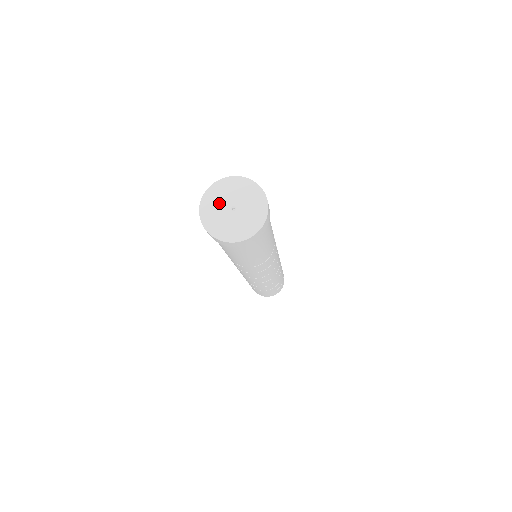
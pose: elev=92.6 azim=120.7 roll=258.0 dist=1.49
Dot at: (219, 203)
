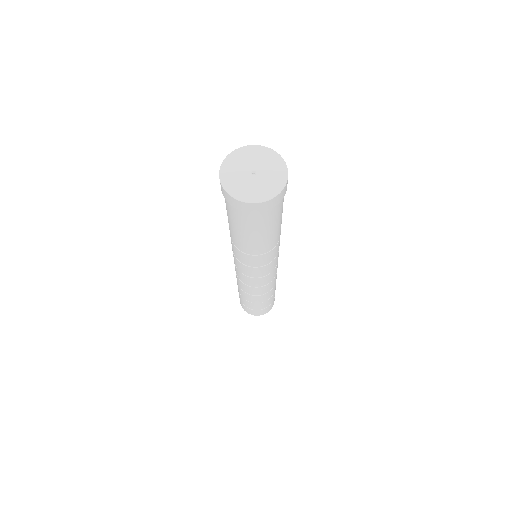
Dot at: (244, 163)
